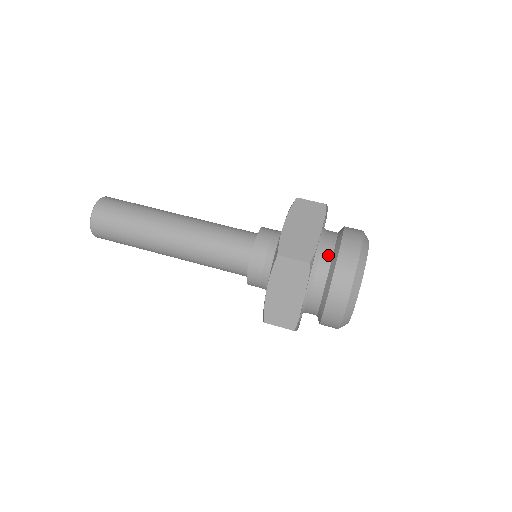
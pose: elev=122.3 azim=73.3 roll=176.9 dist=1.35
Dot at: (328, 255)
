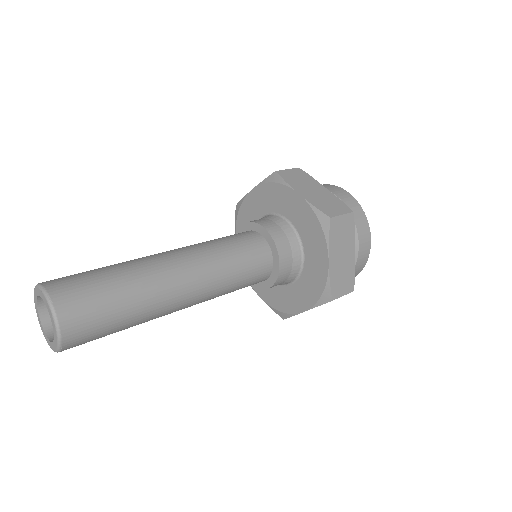
Dot at: occluded
